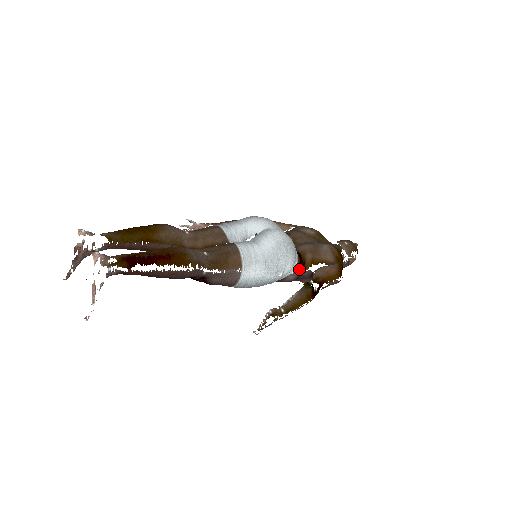
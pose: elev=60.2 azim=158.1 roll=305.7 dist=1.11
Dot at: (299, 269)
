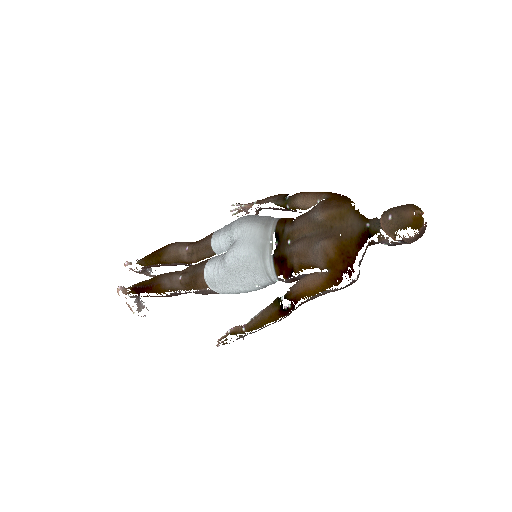
Dot at: (284, 276)
